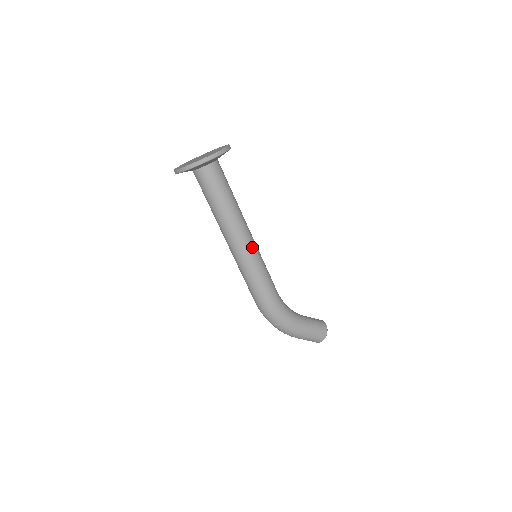
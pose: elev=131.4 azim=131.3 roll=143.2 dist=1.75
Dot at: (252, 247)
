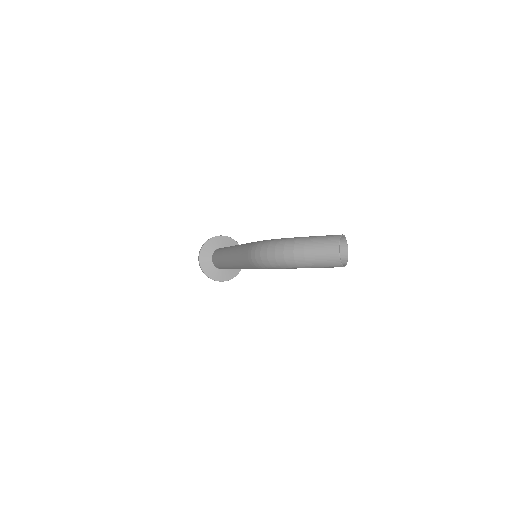
Dot at: occluded
